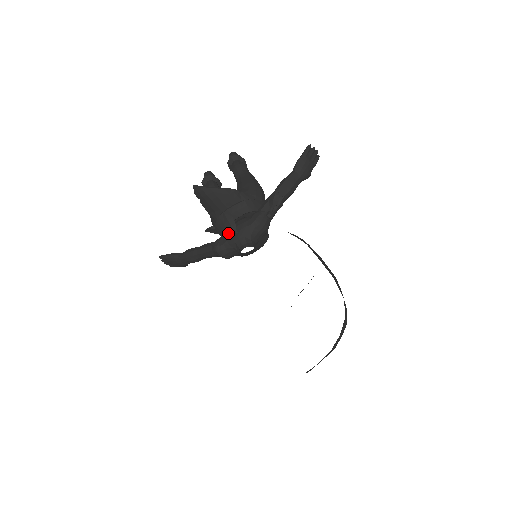
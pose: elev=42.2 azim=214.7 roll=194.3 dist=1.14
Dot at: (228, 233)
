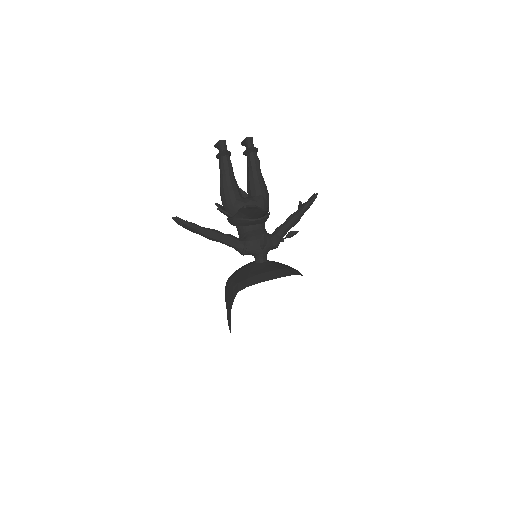
Dot at: (257, 245)
